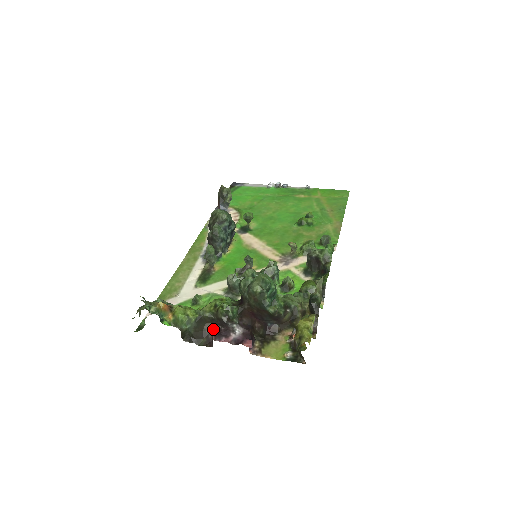
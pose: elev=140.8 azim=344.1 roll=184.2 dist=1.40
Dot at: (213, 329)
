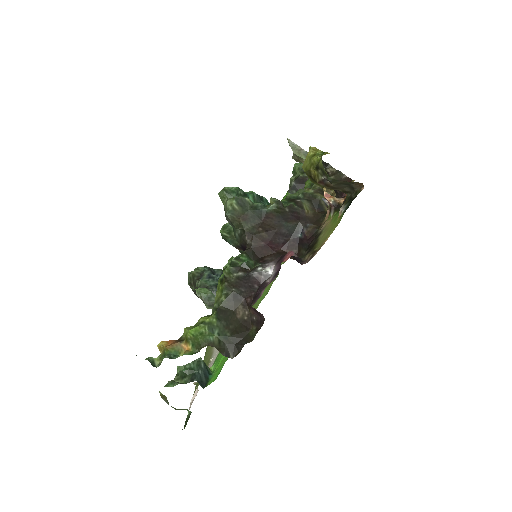
Dot at: (248, 306)
